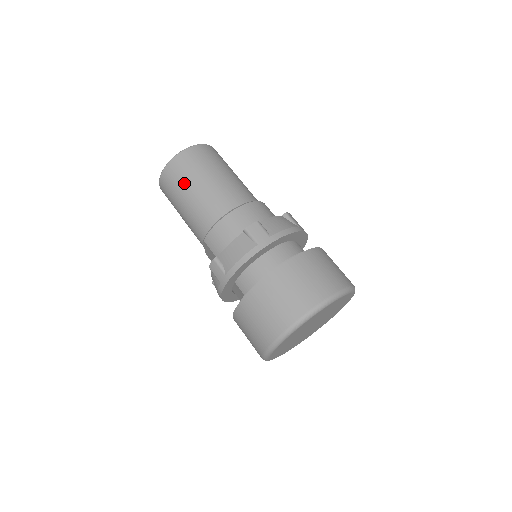
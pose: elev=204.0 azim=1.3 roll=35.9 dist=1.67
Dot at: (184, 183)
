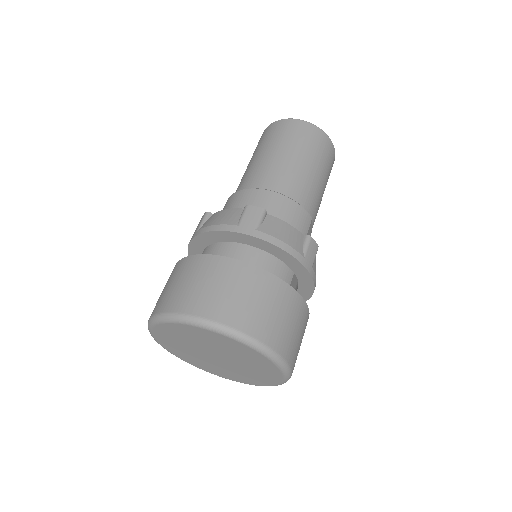
Dot at: (266, 143)
